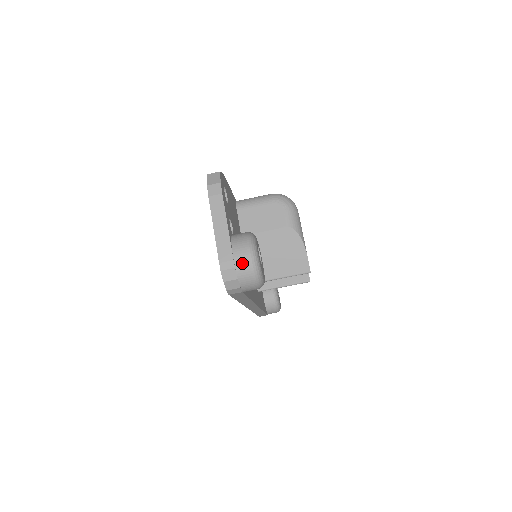
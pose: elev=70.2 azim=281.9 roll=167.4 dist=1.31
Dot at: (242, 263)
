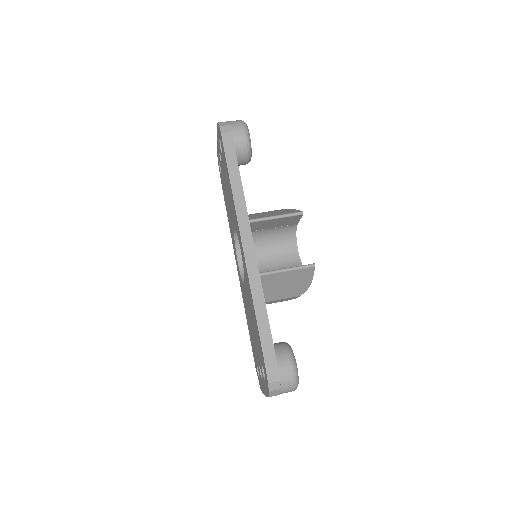
Dot at: occluded
